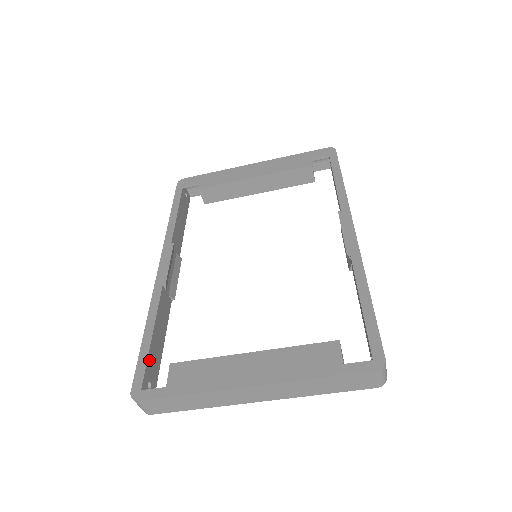
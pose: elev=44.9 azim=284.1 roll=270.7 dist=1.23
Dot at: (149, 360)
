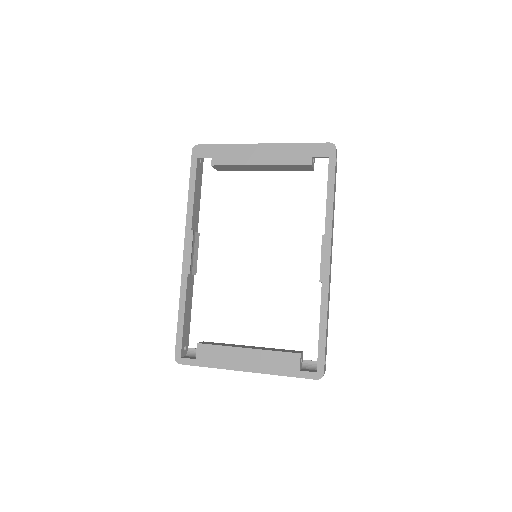
Dot at: (183, 335)
